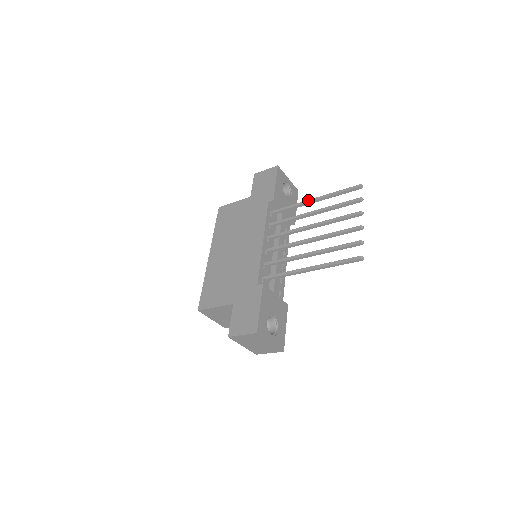
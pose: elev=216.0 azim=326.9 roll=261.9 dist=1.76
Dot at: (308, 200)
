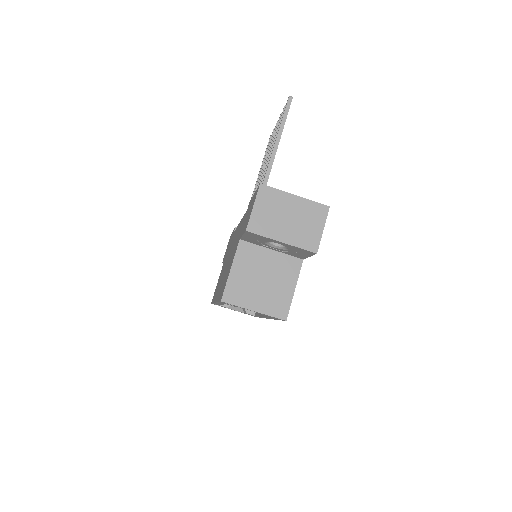
Dot at: (254, 189)
